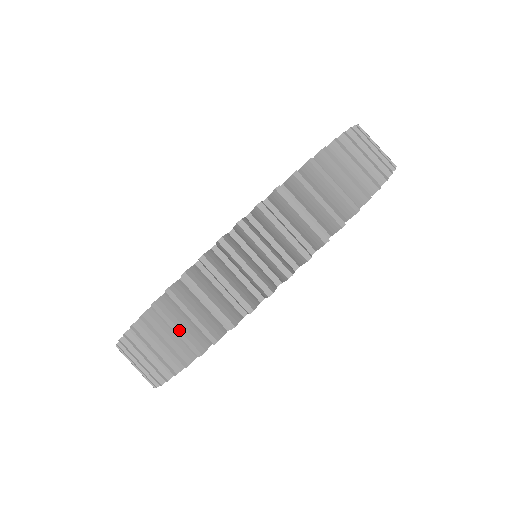
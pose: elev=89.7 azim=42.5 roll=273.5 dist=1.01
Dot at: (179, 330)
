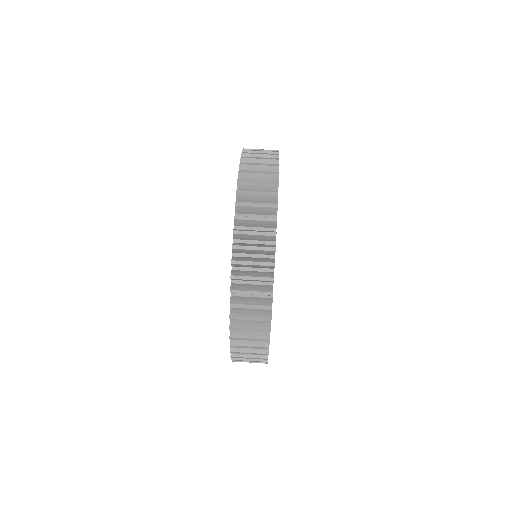
Dot at: (258, 204)
